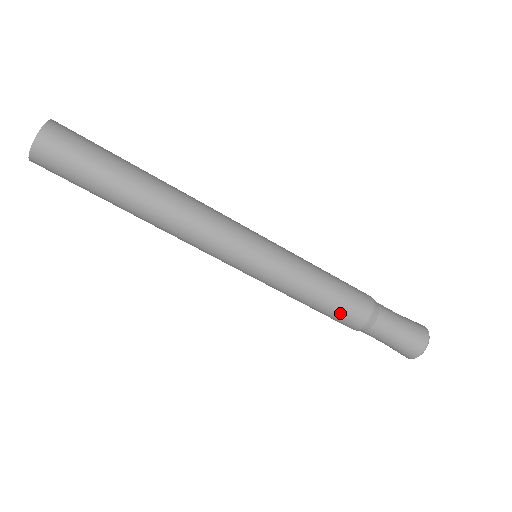
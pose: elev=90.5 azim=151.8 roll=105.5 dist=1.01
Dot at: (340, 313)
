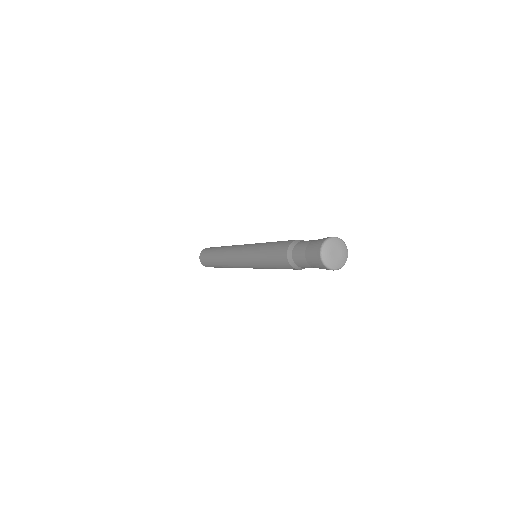
Dot at: (277, 248)
